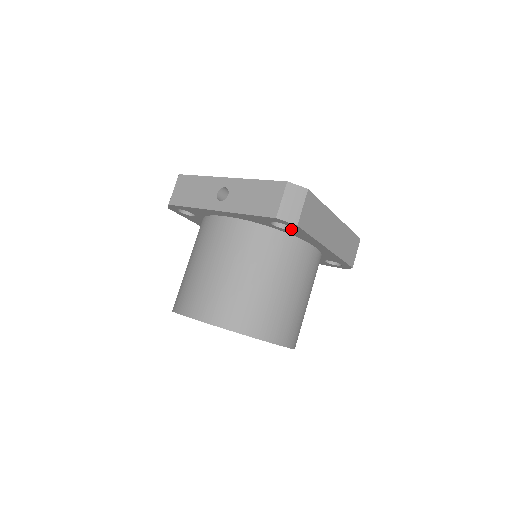
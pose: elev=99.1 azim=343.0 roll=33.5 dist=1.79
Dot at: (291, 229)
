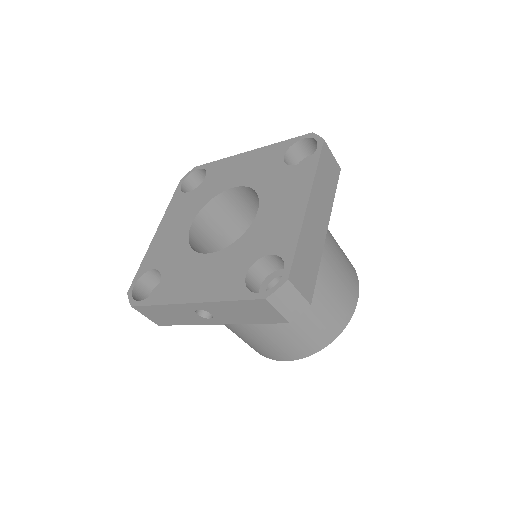
Dot at: occluded
